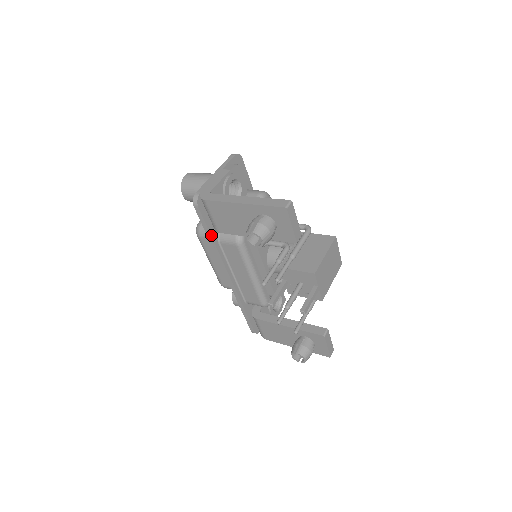
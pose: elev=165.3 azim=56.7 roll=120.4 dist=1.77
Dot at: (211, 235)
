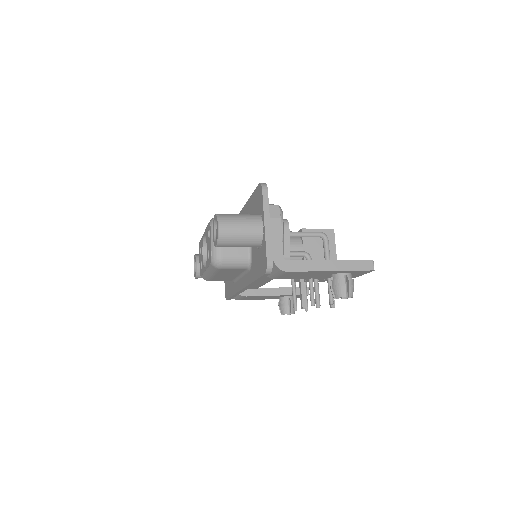
Dot at: occluded
